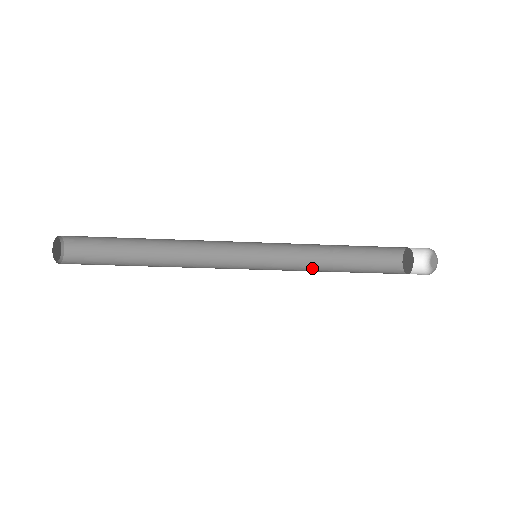
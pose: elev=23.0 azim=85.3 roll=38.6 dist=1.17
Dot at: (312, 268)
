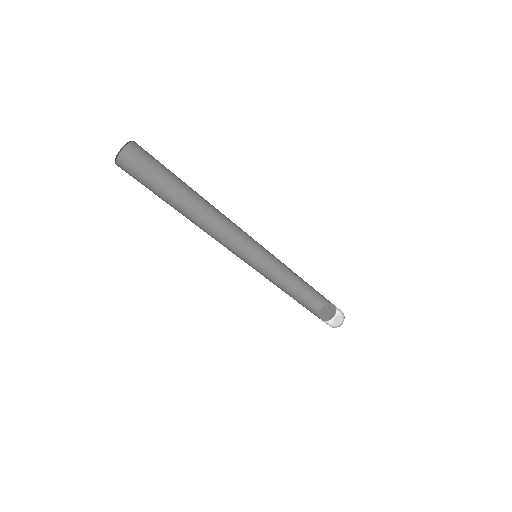
Dot at: (277, 284)
